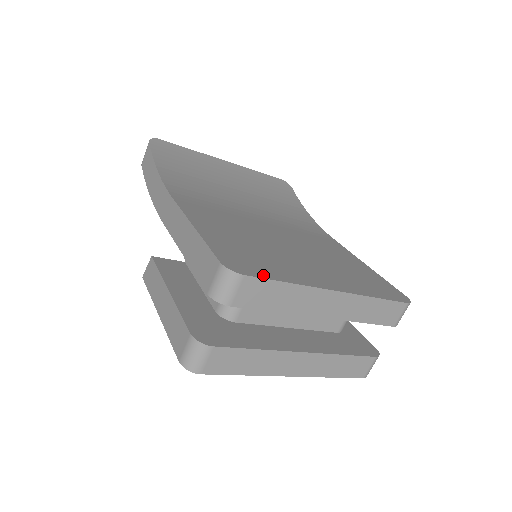
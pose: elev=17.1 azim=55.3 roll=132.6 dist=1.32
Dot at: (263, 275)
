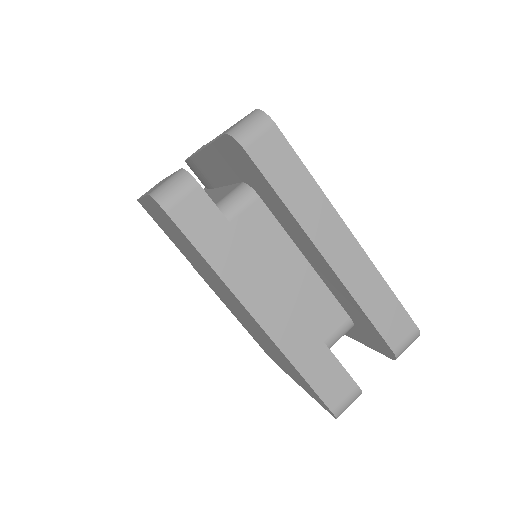
Dot at: (289, 148)
